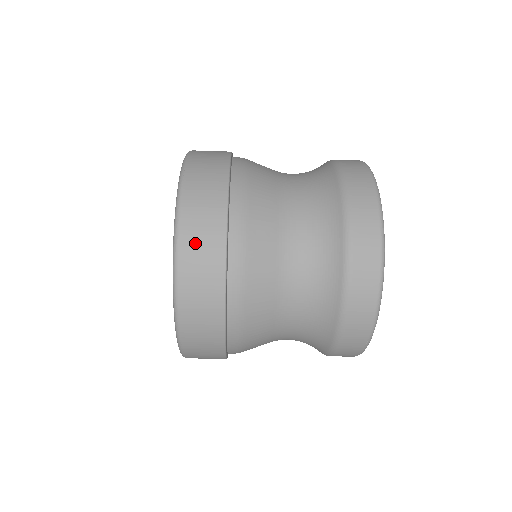
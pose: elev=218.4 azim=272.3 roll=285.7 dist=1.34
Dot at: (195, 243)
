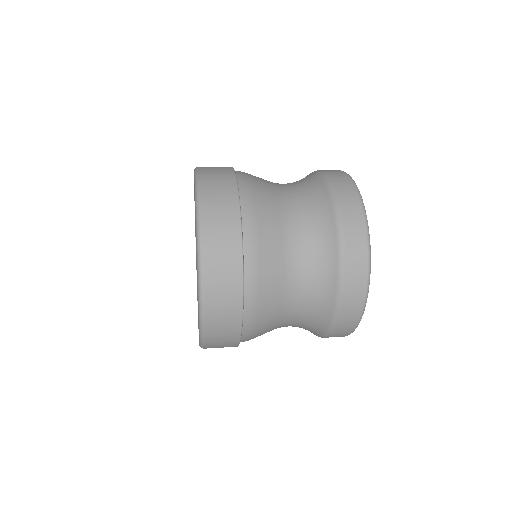
Dot at: occluded
